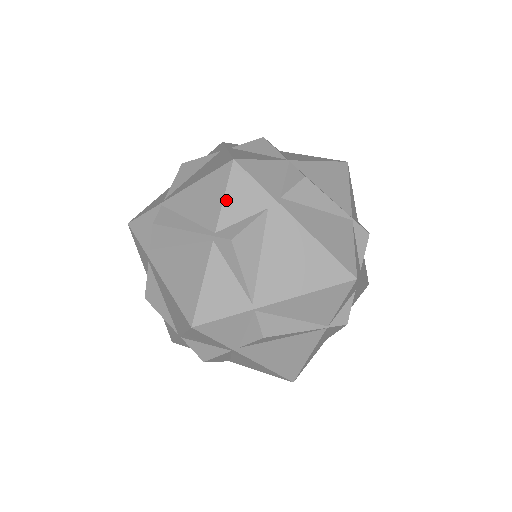
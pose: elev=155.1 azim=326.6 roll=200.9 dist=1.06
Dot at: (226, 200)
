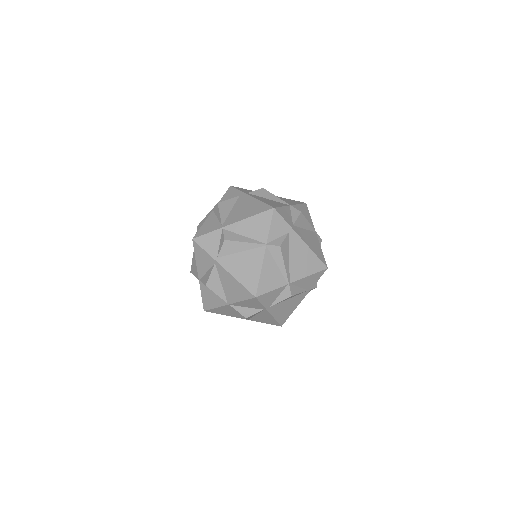
Dot at: (223, 197)
